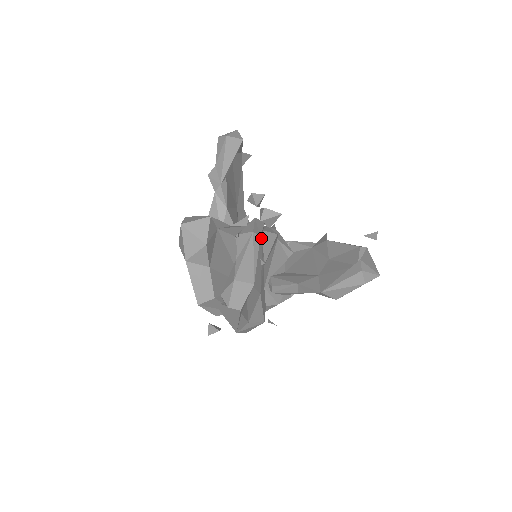
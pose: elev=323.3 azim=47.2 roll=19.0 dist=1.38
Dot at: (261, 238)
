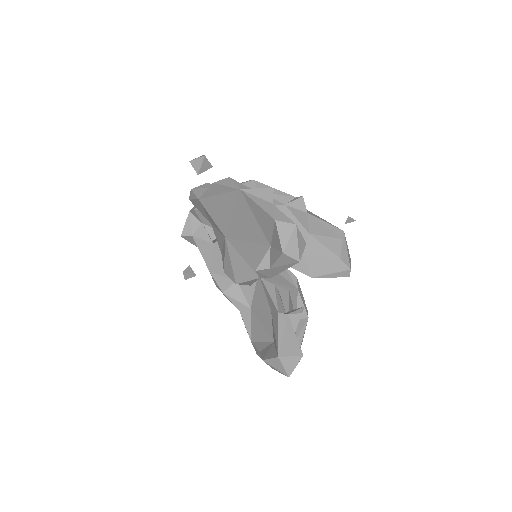
Dot at: occluded
